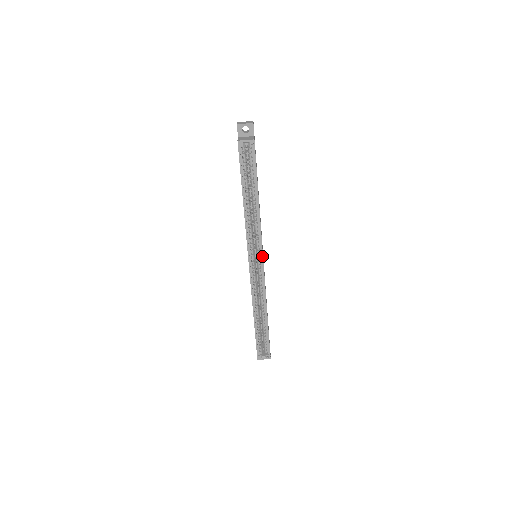
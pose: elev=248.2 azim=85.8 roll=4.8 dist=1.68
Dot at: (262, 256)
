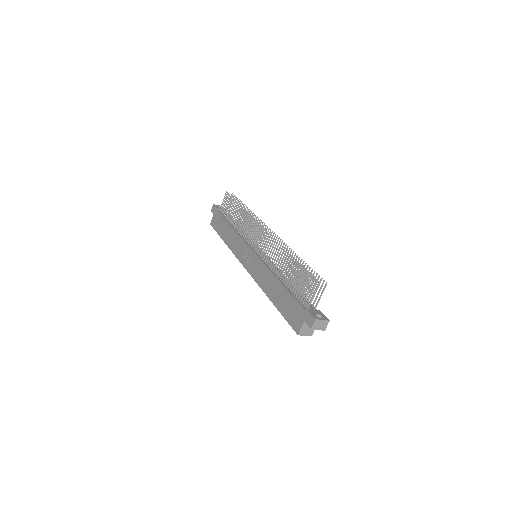
Dot at: occluded
